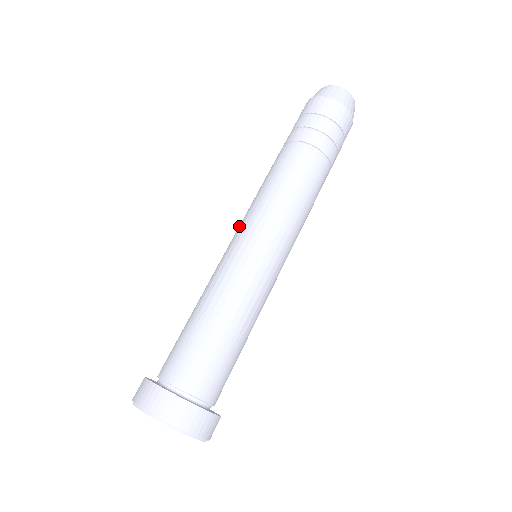
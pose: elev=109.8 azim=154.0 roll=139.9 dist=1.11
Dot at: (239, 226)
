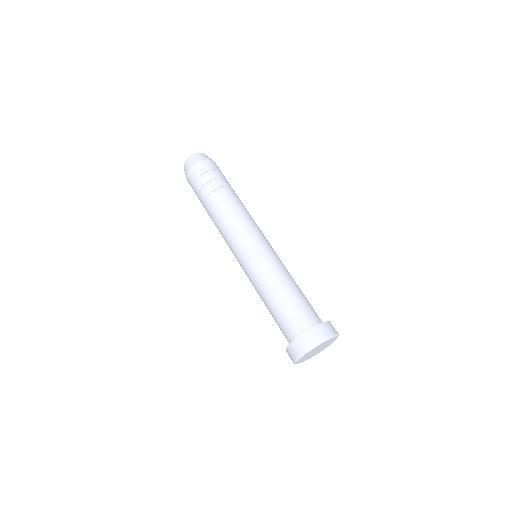
Dot at: (237, 248)
